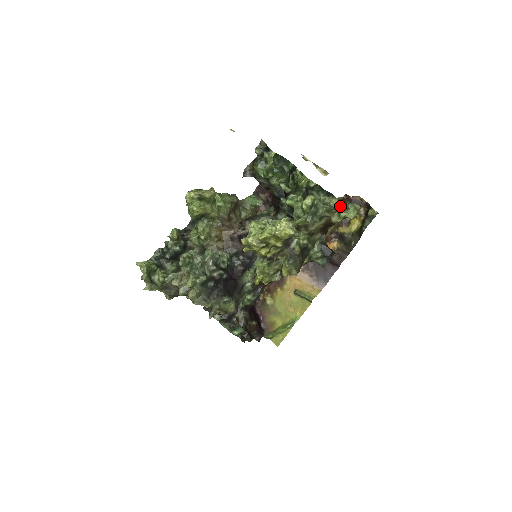
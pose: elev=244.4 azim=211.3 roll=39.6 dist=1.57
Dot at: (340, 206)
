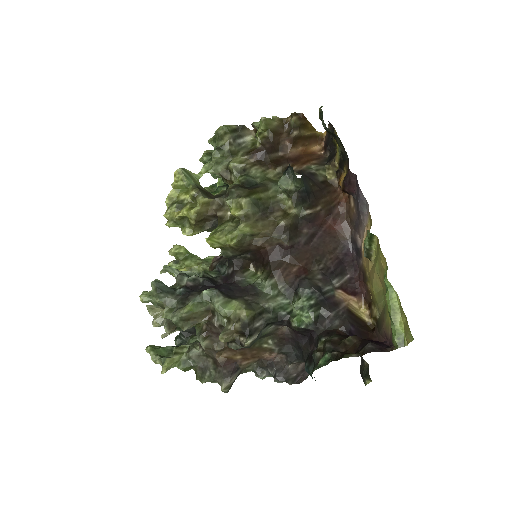
Dot at: (223, 126)
